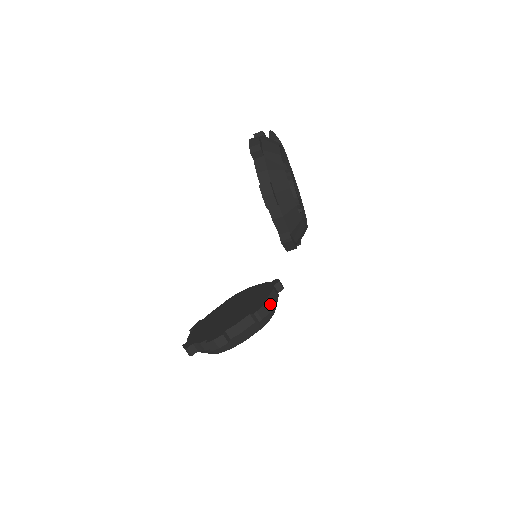
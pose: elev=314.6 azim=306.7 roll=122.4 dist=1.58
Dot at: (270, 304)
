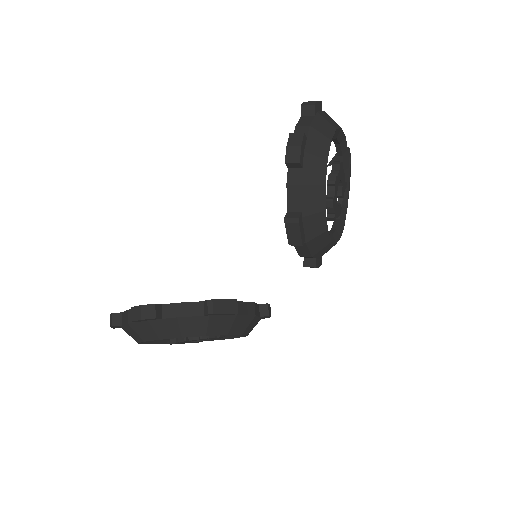
Dot at: (236, 305)
